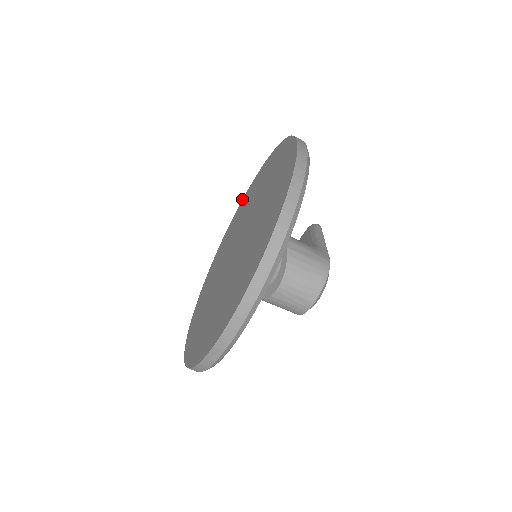
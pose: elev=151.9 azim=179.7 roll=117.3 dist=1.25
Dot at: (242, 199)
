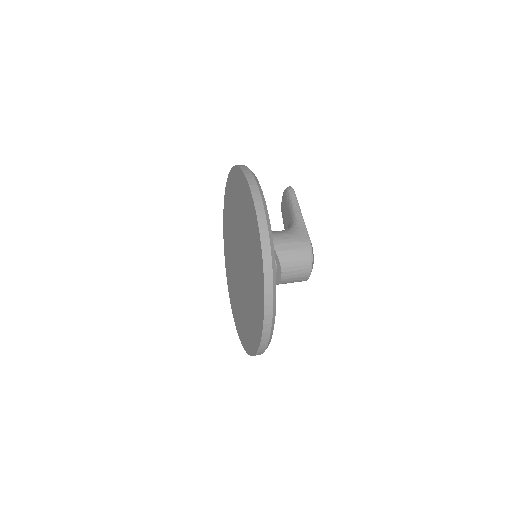
Dot at: occluded
